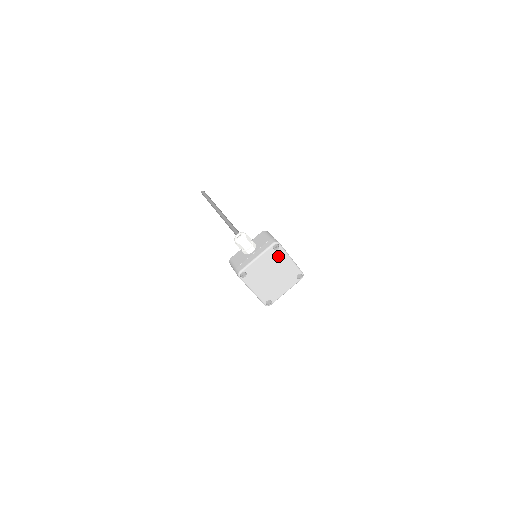
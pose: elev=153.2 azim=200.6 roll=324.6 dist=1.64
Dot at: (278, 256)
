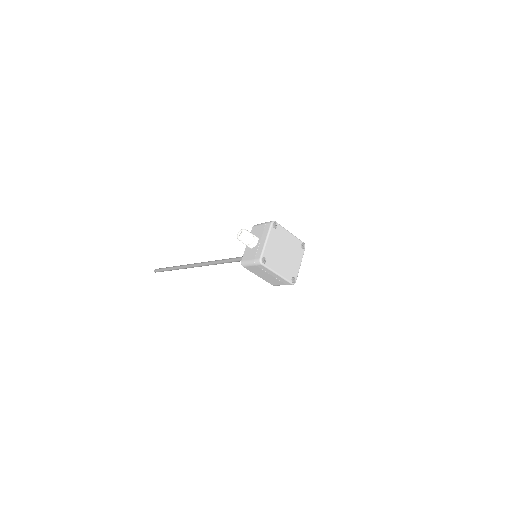
Dot at: (280, 233)
